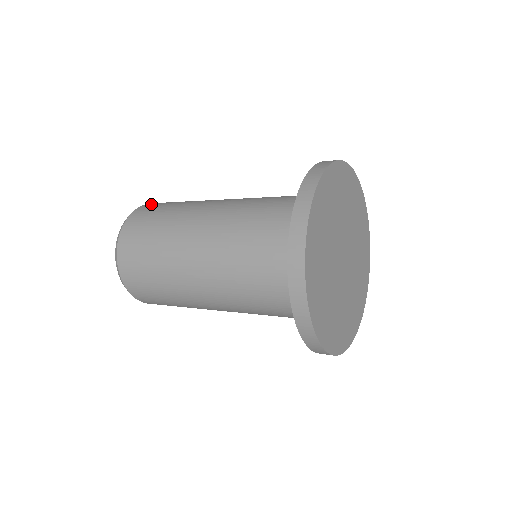
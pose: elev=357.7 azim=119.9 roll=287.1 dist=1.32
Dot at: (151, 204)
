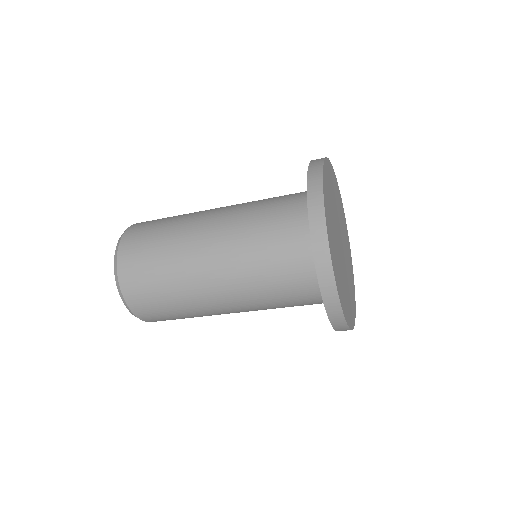
Dot at: occluded
